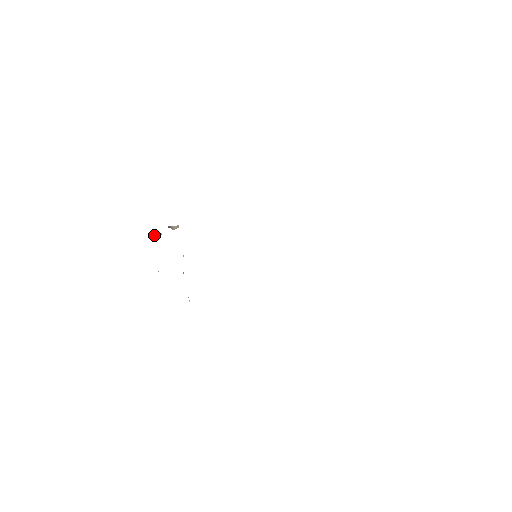
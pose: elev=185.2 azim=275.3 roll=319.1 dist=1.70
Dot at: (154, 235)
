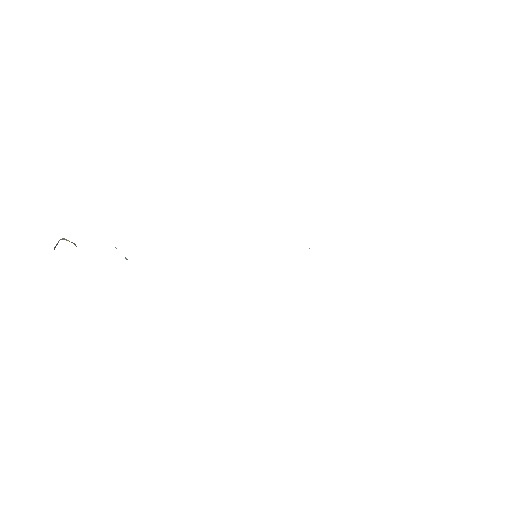
Dot at: occluded
